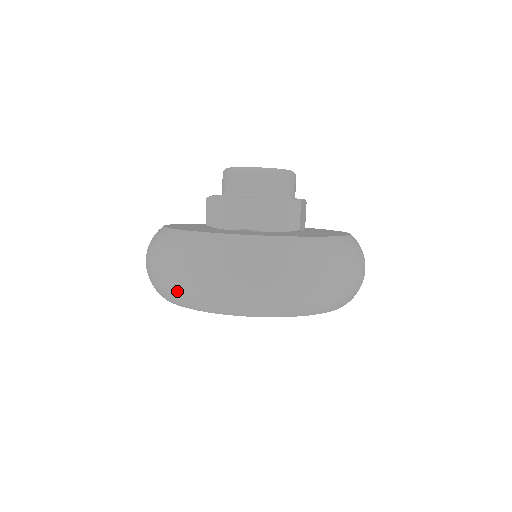
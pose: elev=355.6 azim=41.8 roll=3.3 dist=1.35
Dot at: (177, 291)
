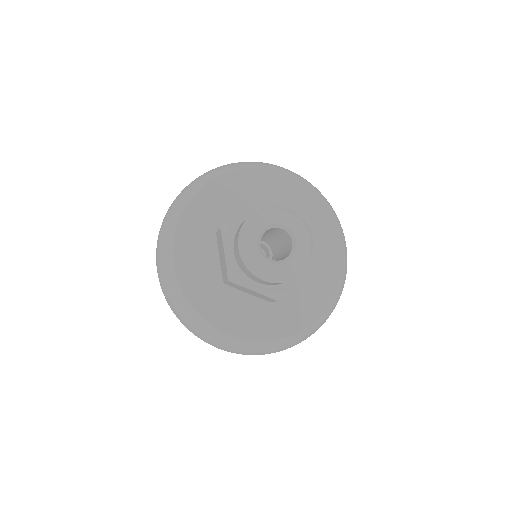
Dot at: occluded
